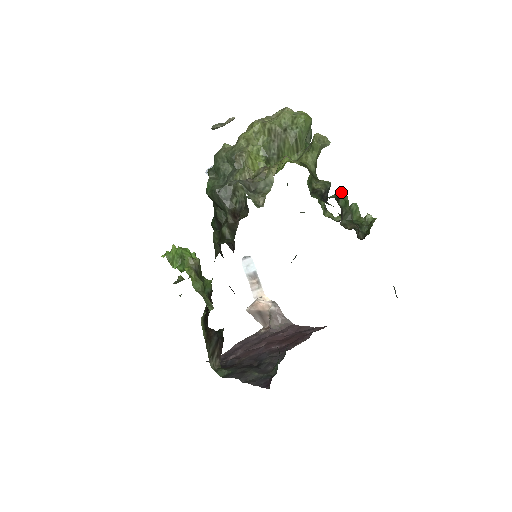
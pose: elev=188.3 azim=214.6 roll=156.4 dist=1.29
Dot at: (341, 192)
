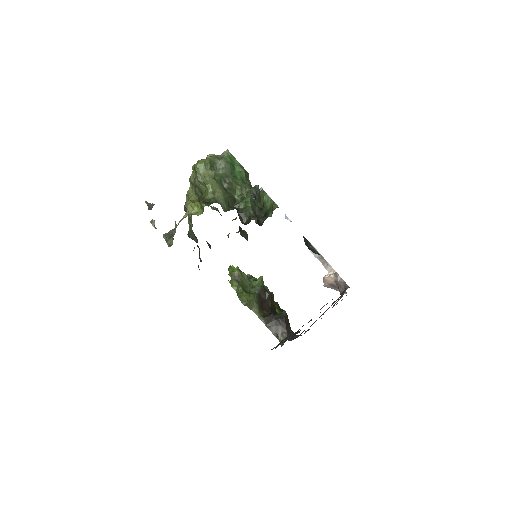
Dot at: (247, 196)
